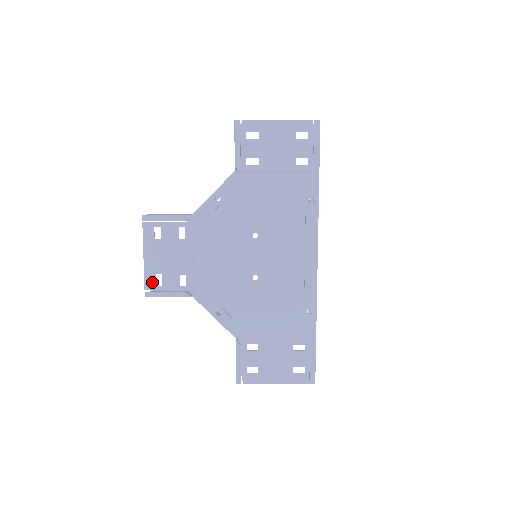
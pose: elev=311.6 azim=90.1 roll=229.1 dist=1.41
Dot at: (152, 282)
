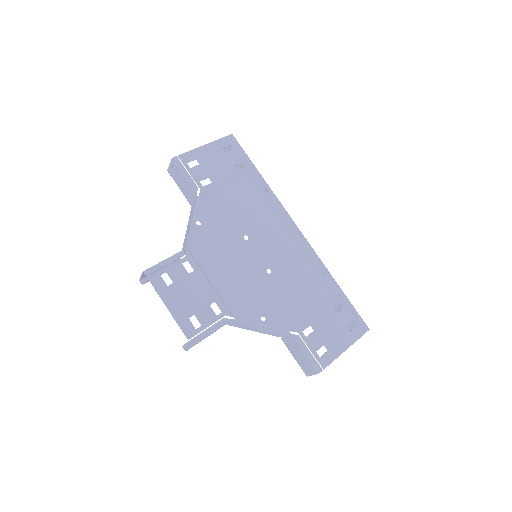
Dot at: (190, 328)
